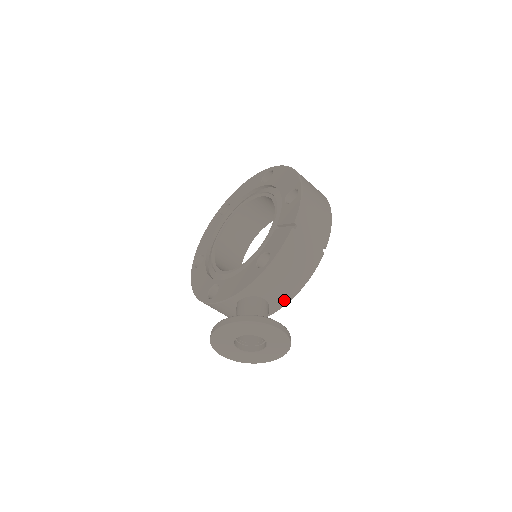
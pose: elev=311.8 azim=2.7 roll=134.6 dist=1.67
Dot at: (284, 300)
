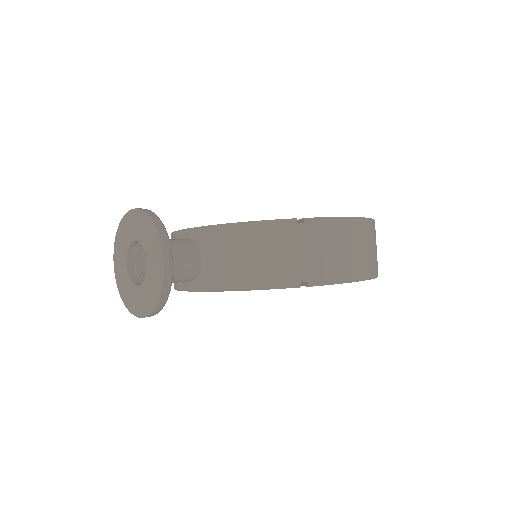
Dot at: (215, 282)
